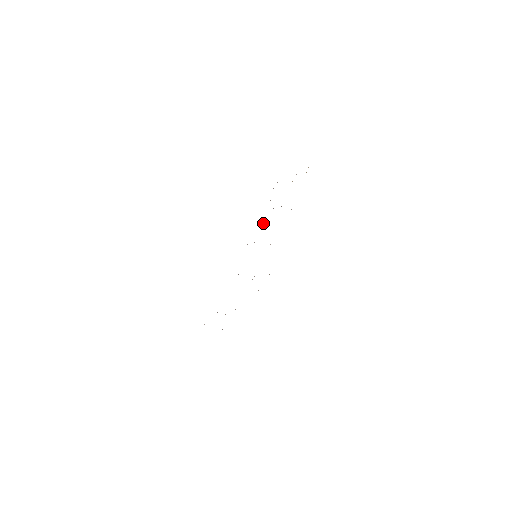
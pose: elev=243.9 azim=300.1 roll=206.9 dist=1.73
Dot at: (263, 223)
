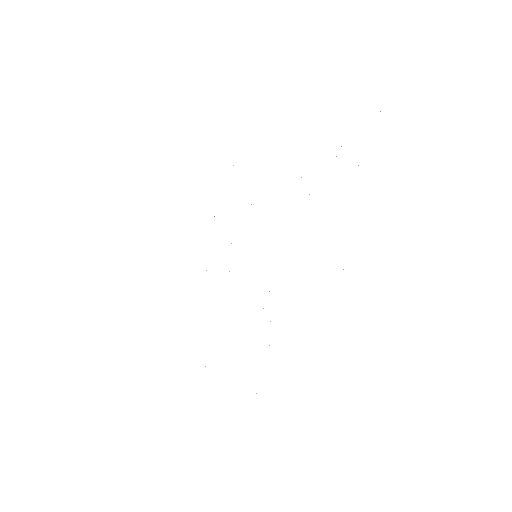
Dot at: occluded
